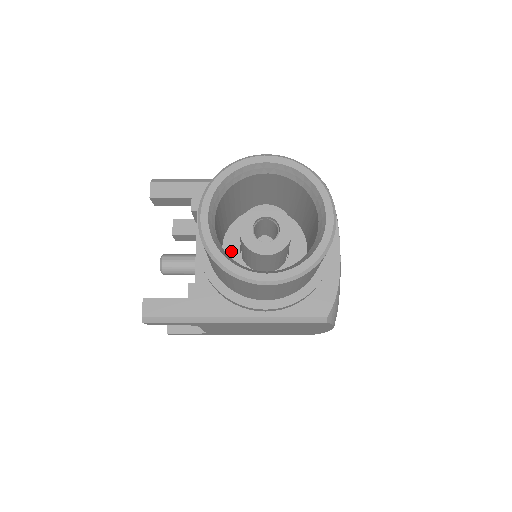
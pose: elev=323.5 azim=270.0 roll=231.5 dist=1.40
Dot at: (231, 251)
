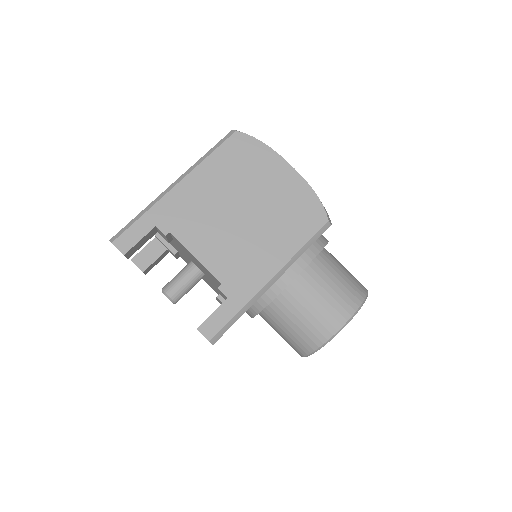
Dot at: occluded
